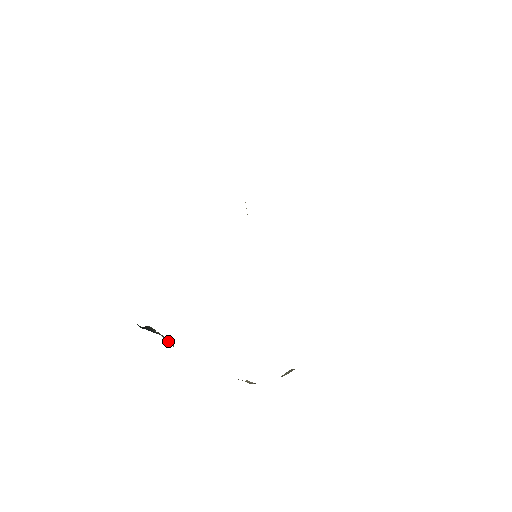
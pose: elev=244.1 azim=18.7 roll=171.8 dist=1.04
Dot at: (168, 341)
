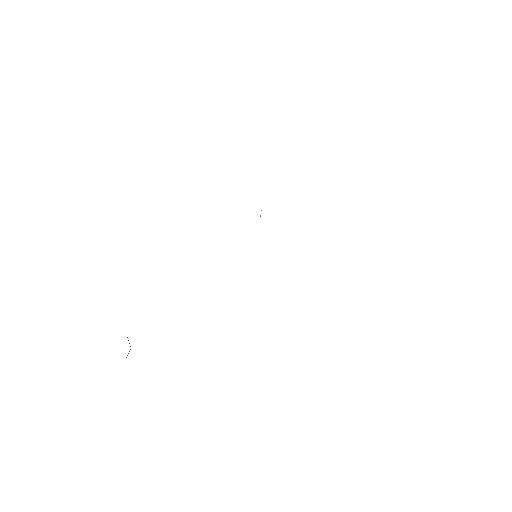
Dot at: occluded
